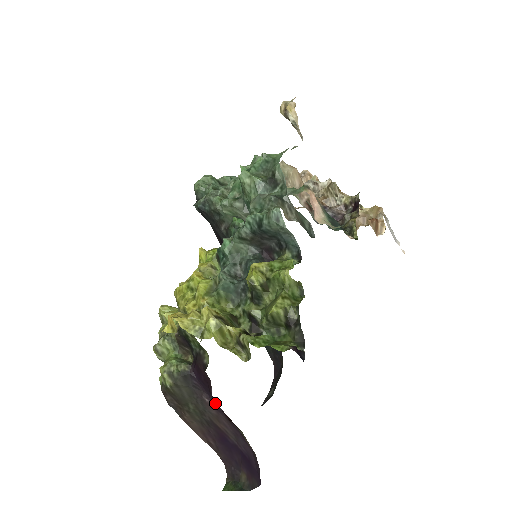
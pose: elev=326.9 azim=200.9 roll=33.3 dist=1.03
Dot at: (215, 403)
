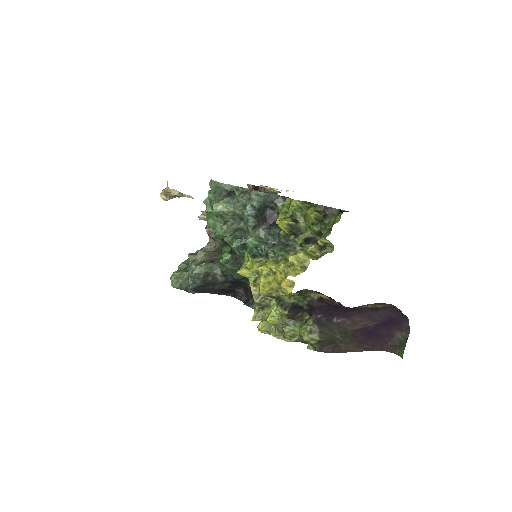
Dot at: (344, 314)
